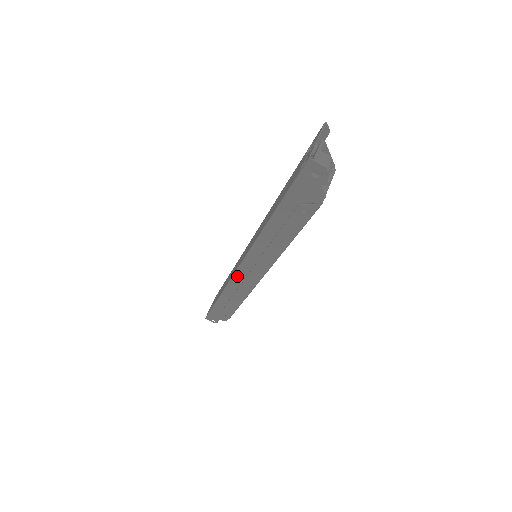
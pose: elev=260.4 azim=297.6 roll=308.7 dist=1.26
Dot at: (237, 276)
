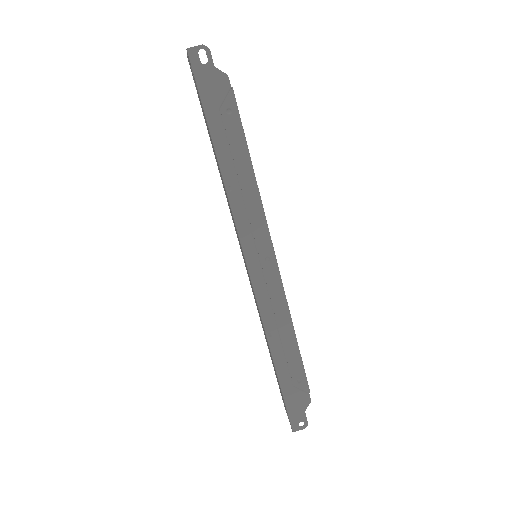
Dot at: (257, 288)
